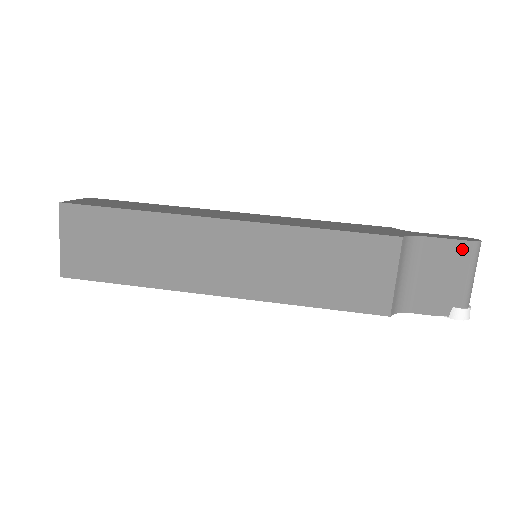
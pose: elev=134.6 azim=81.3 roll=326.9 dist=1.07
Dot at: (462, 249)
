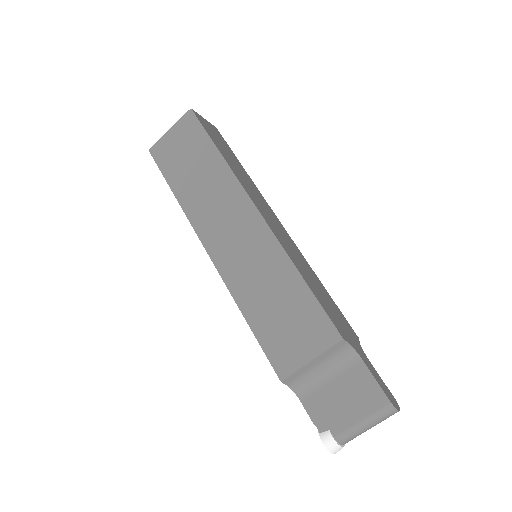
Dot at: (377, 398)
